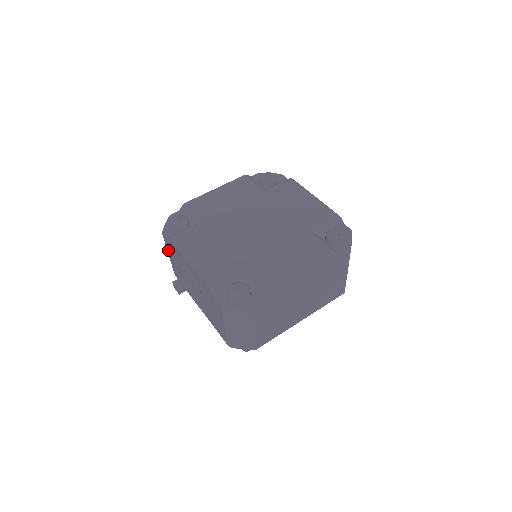
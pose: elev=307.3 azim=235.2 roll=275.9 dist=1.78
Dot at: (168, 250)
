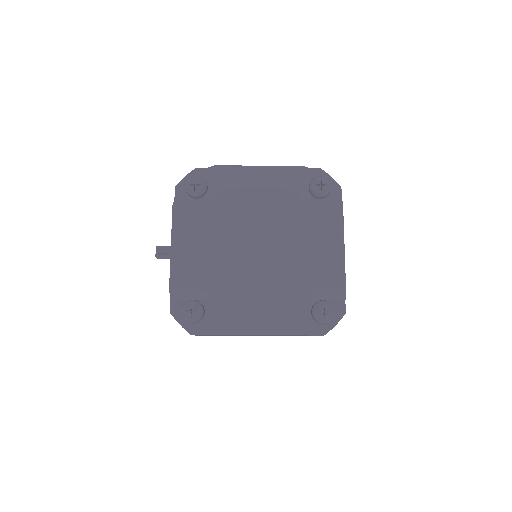
Dot at: occluded
